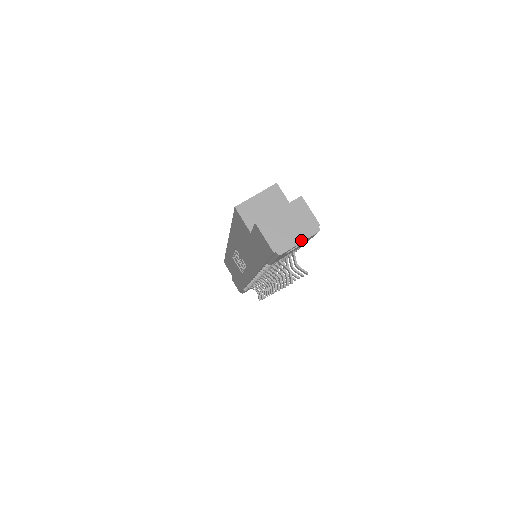
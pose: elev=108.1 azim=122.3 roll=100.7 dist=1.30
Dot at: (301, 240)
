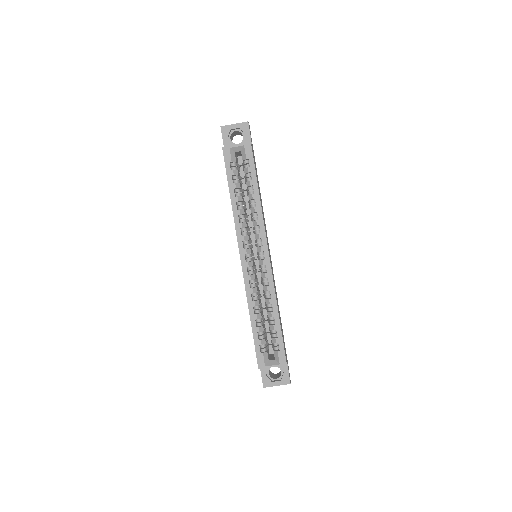
Dot at: occluded
